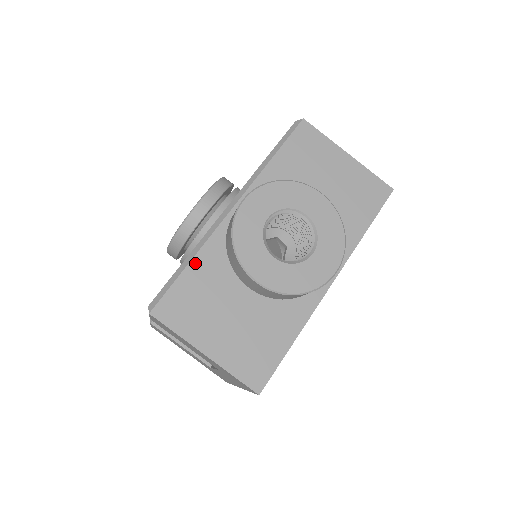
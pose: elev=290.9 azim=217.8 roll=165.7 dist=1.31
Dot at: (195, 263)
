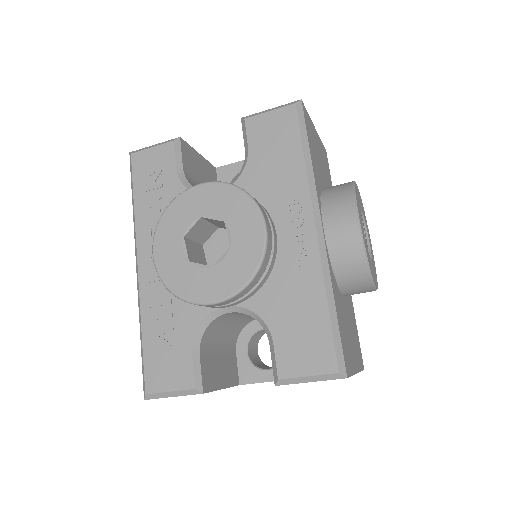
Dot at: (336, 304)
